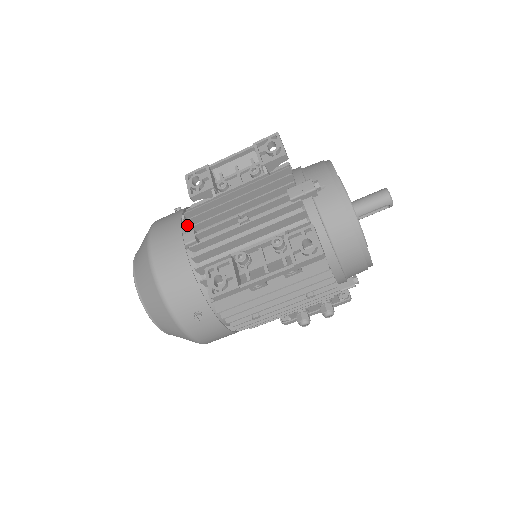
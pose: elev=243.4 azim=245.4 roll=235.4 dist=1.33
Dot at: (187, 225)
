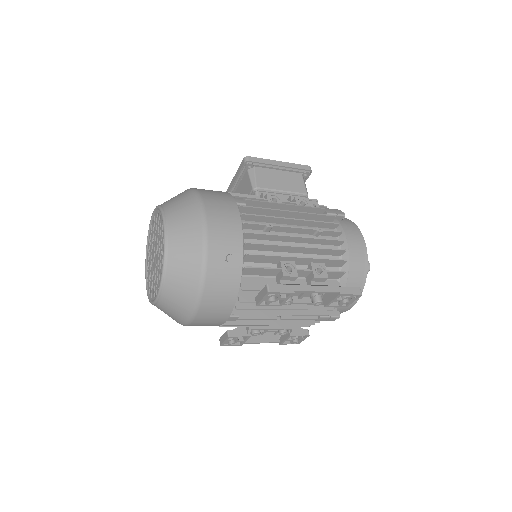
Dot at: occluded
